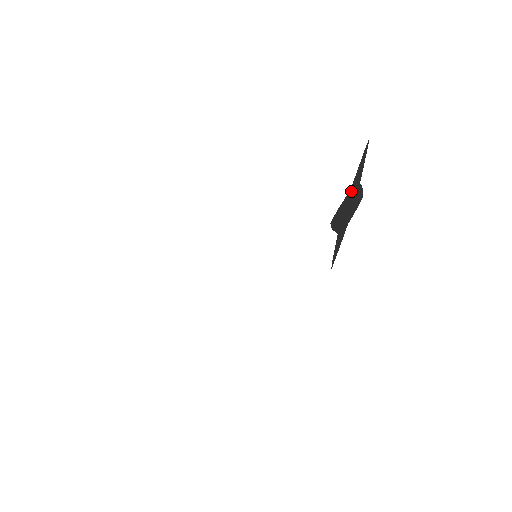
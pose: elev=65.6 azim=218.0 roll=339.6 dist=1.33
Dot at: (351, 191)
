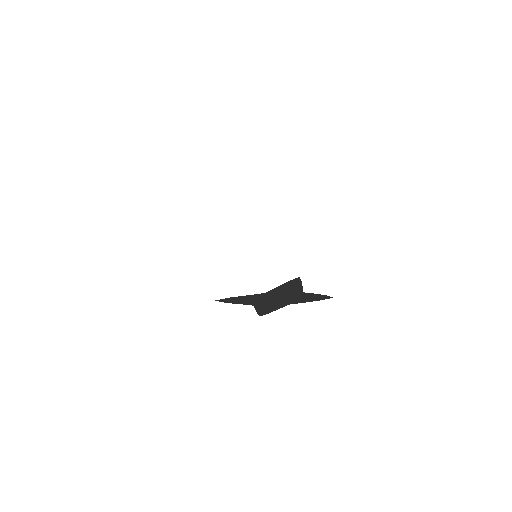
Dot at: (271, 293)
